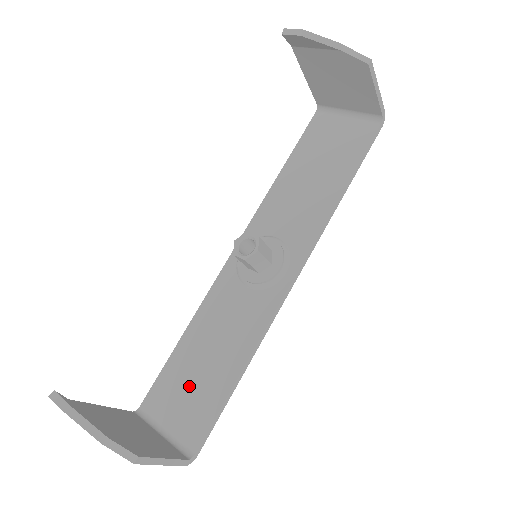
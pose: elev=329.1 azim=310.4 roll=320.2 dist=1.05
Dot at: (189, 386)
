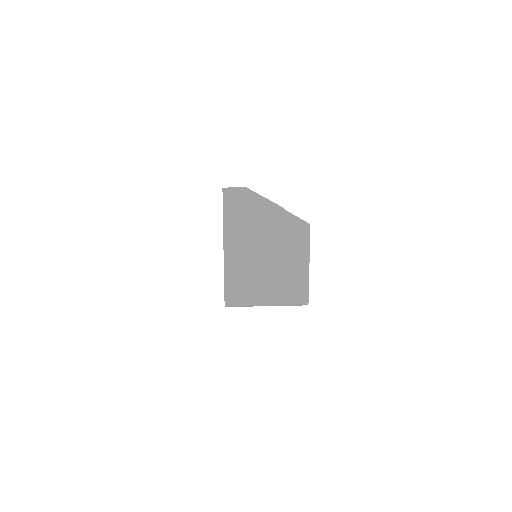
Dot at: occluded
